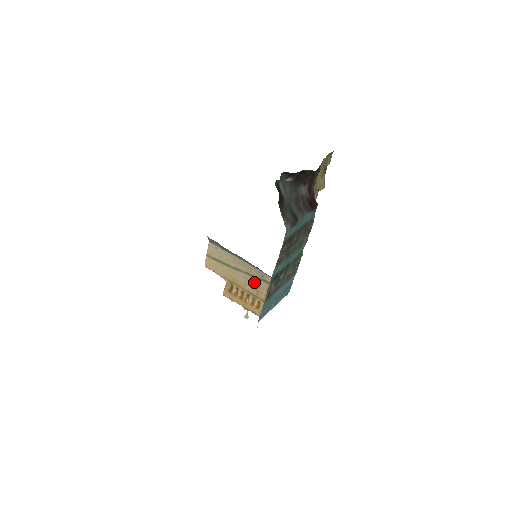
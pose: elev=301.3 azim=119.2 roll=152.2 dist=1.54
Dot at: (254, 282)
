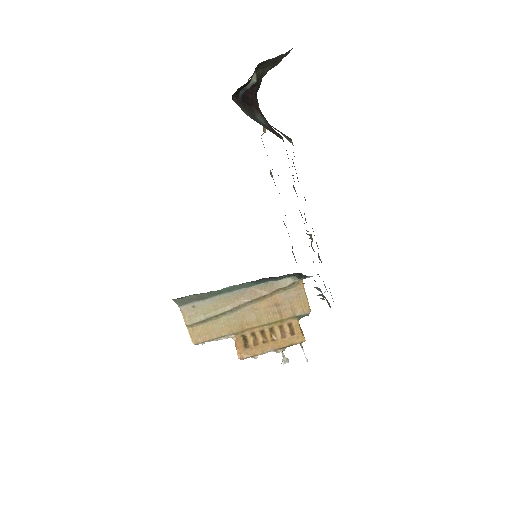
Dot at: (268, 304)
